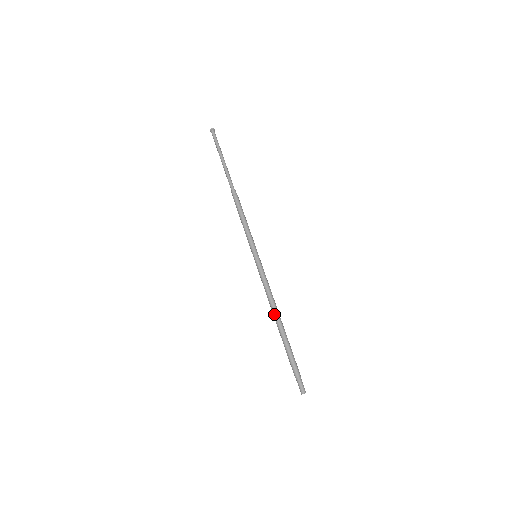
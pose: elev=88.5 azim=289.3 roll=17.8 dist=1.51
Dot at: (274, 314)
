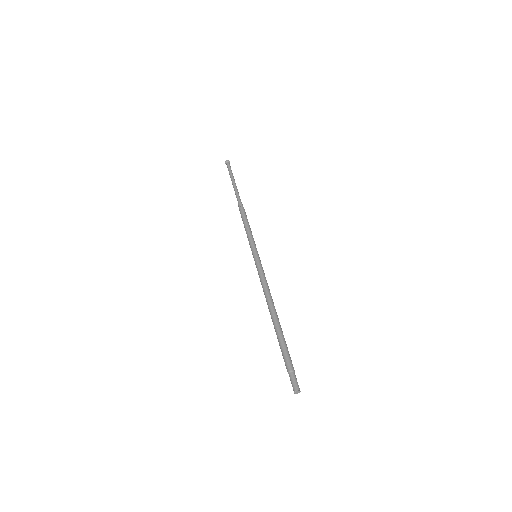
Dot at: (269, 307)
